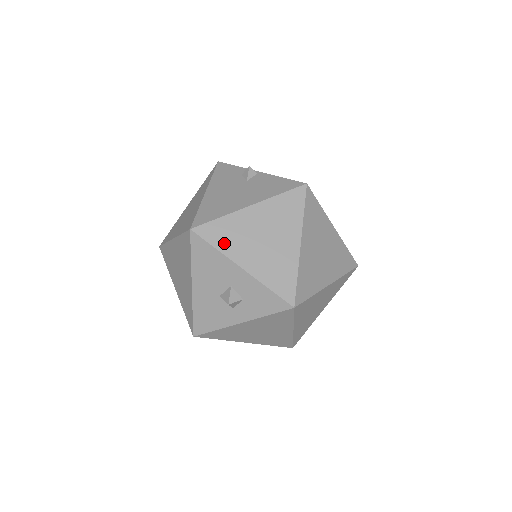
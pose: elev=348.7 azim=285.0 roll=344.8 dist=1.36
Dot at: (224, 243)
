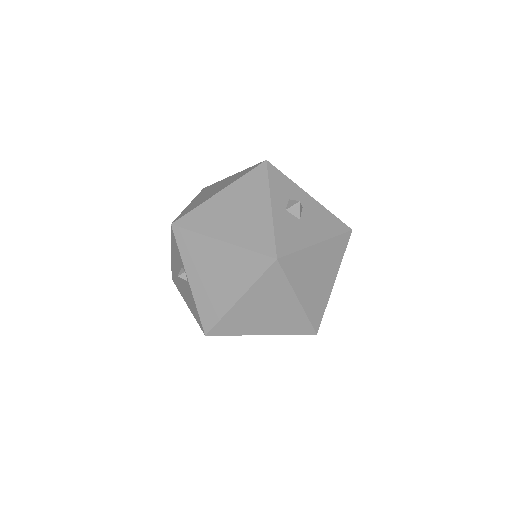
Dot at: occluded
